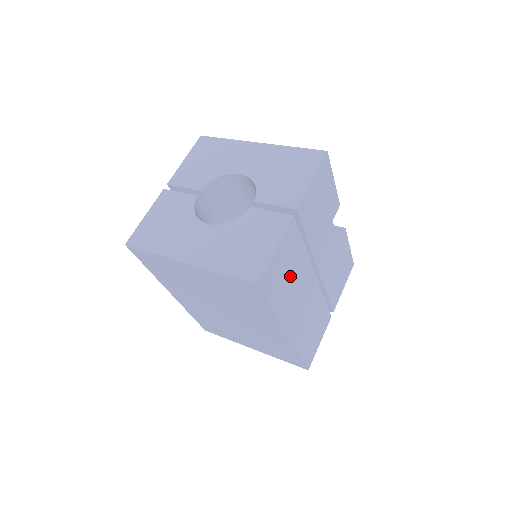
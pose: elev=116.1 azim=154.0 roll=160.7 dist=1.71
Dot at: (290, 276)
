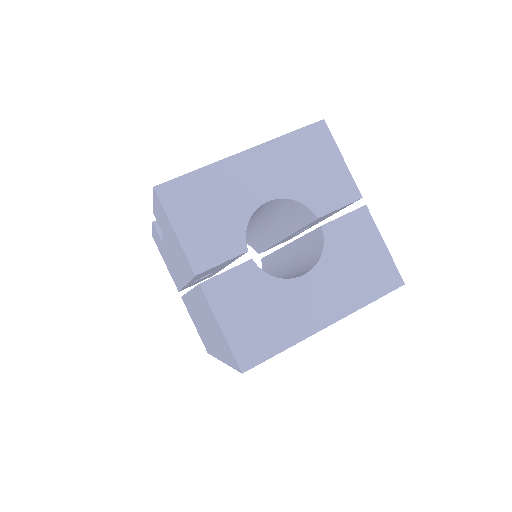
Dot at: occluded
